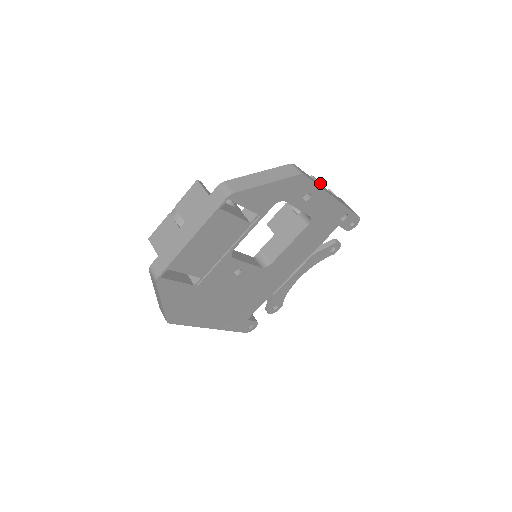
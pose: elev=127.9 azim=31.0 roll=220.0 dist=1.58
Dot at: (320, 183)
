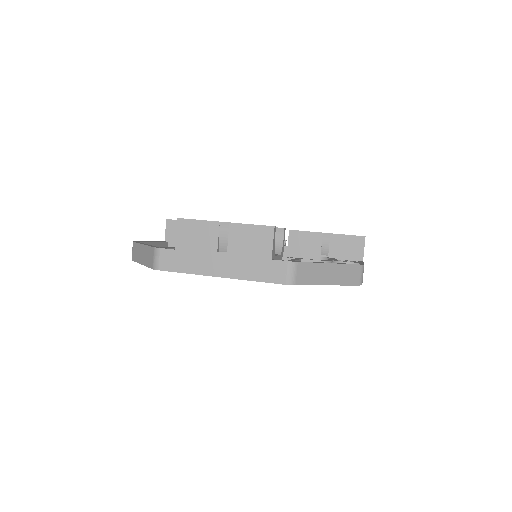
Dot at: occluded
